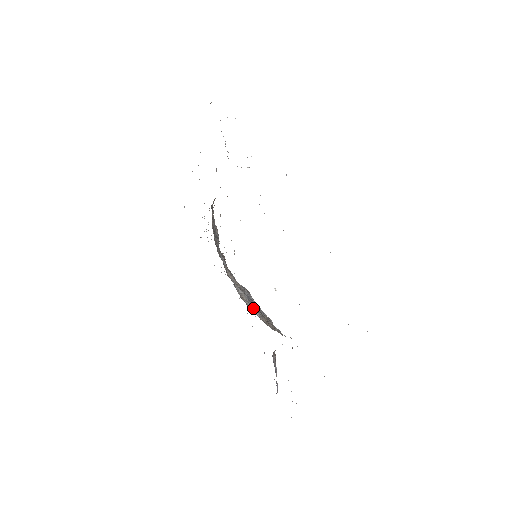
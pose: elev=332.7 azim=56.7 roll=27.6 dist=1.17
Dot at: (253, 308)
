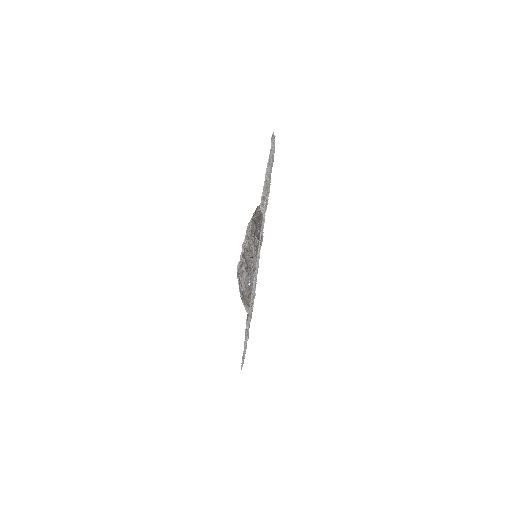
Dot at: (243, 284)
